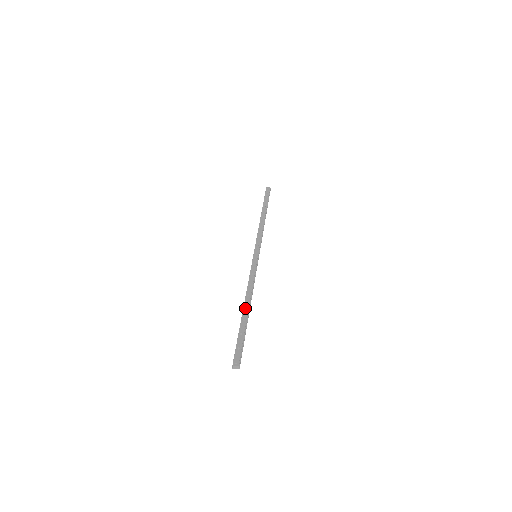
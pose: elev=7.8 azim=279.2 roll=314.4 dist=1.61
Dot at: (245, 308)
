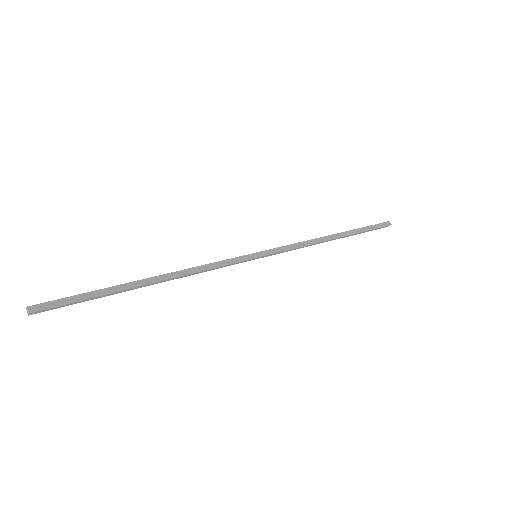
Dot at: (149, 281)
